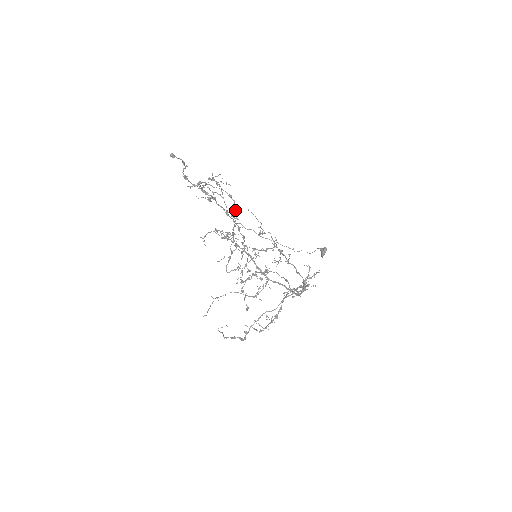
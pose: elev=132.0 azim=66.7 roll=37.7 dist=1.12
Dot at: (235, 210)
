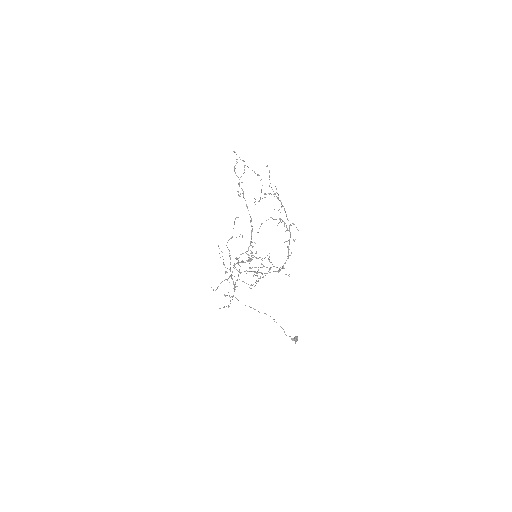
Dot at: (257, 175)
